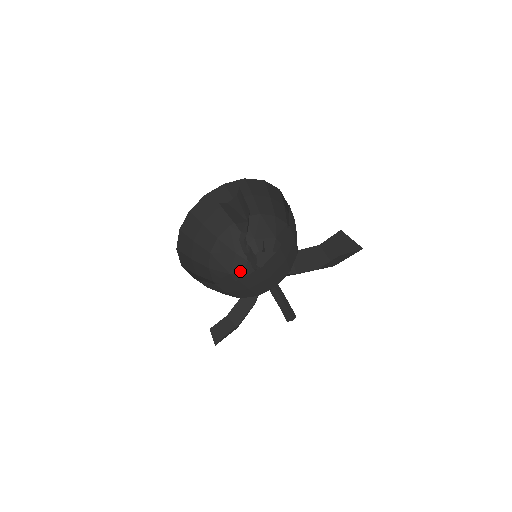
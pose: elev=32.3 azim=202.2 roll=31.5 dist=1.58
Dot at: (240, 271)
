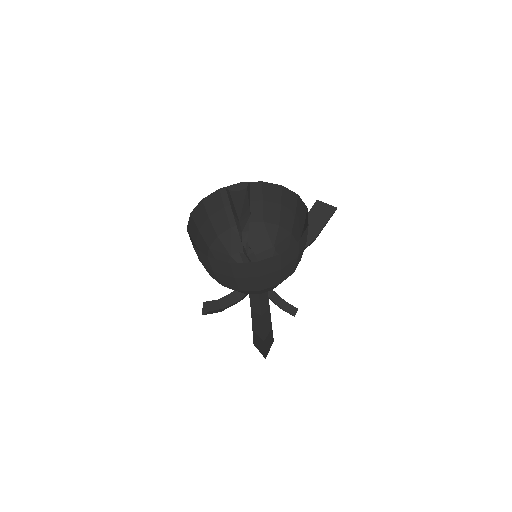
Dot at: occluded
